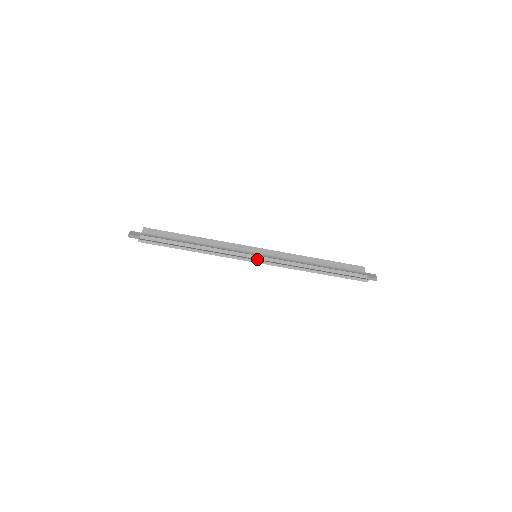
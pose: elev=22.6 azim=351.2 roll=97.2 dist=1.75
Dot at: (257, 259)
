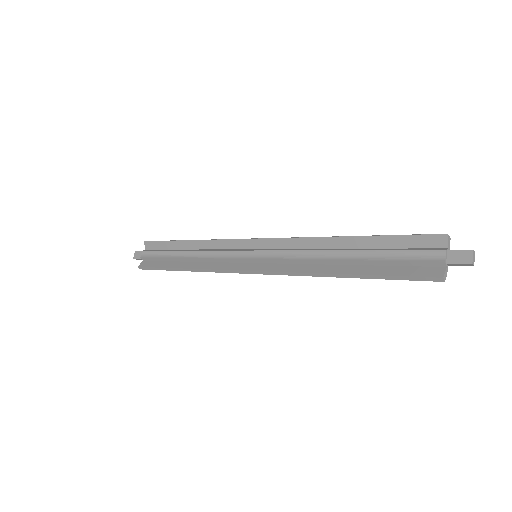
Dot at: (255, 264)
